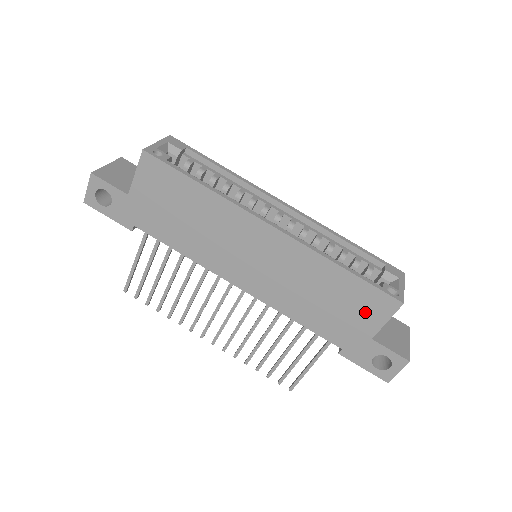
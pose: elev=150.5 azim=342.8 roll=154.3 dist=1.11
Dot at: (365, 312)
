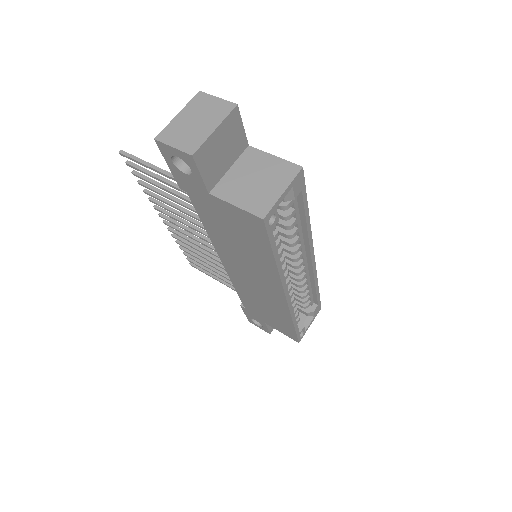
Dot at: (277, 325)
